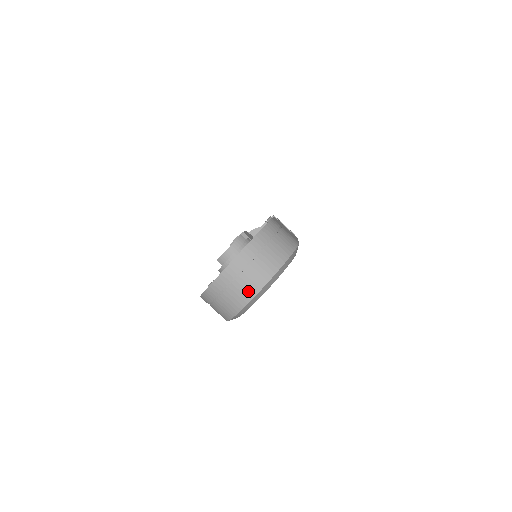
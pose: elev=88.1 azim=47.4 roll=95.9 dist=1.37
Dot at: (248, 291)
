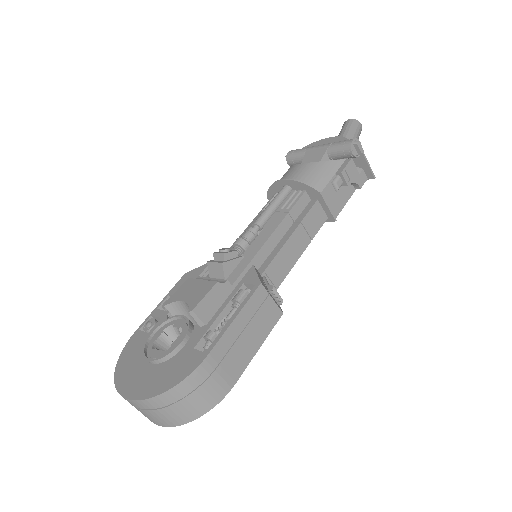
Dot at: occluded
